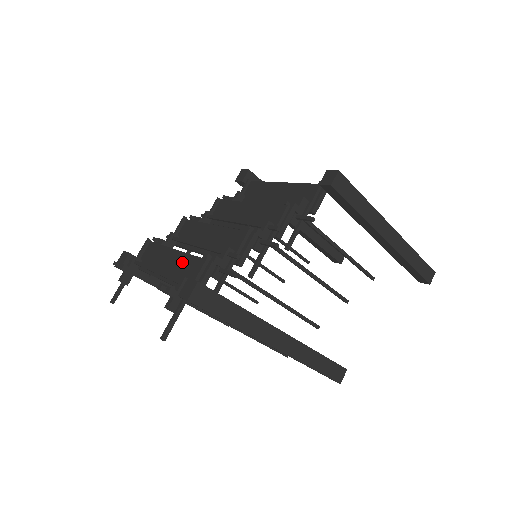
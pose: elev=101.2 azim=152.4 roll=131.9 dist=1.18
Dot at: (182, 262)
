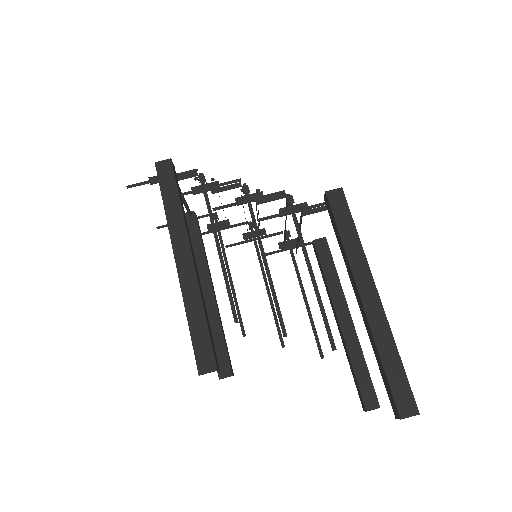
Dot at: occluded
